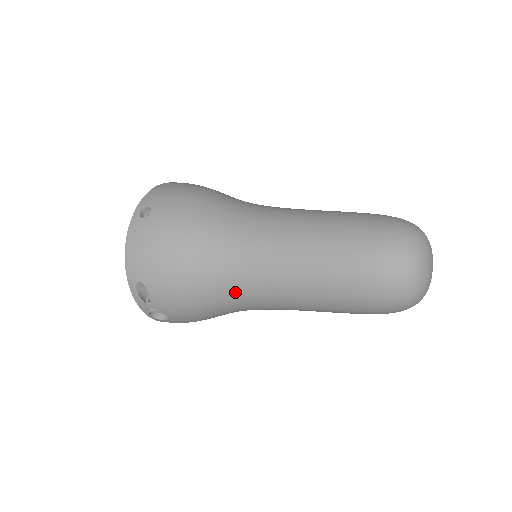
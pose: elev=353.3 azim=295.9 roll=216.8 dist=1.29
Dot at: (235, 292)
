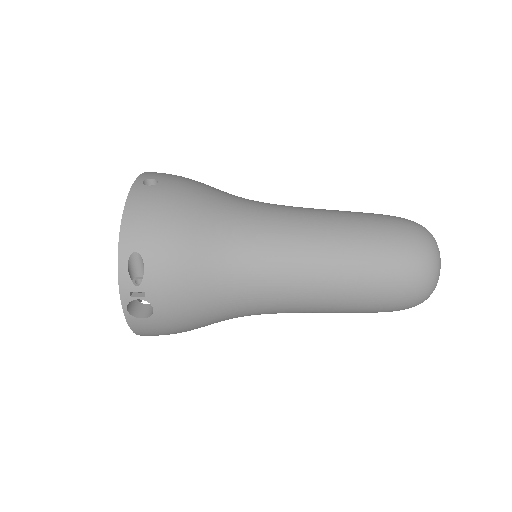
Dot at: (251, 275)
